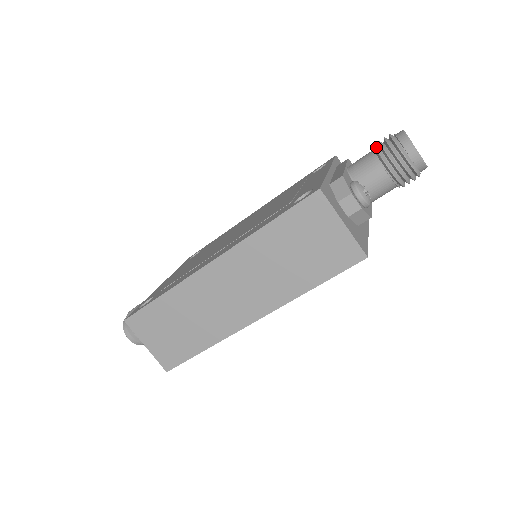
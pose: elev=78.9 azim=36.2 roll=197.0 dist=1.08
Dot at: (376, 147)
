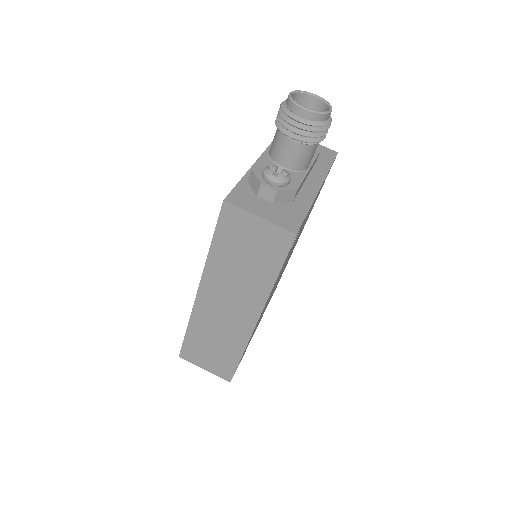
Dot at: (276, 122)
